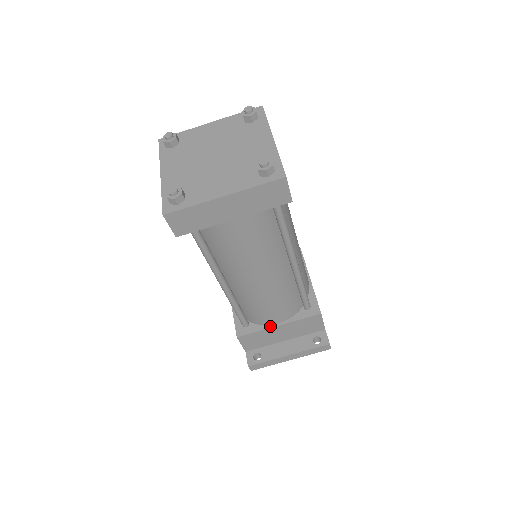
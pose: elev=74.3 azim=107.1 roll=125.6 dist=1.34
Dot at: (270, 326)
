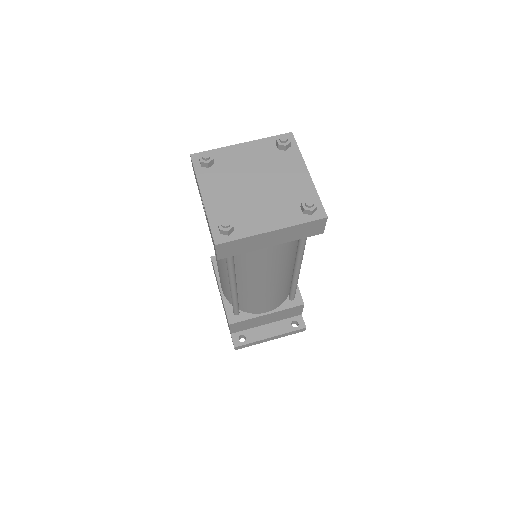
Dot at: (259, 315)
